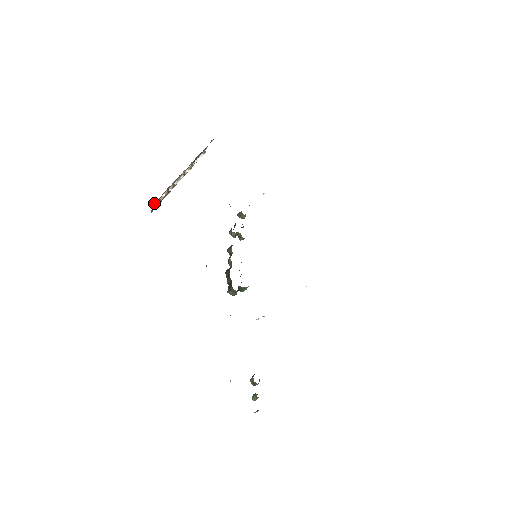
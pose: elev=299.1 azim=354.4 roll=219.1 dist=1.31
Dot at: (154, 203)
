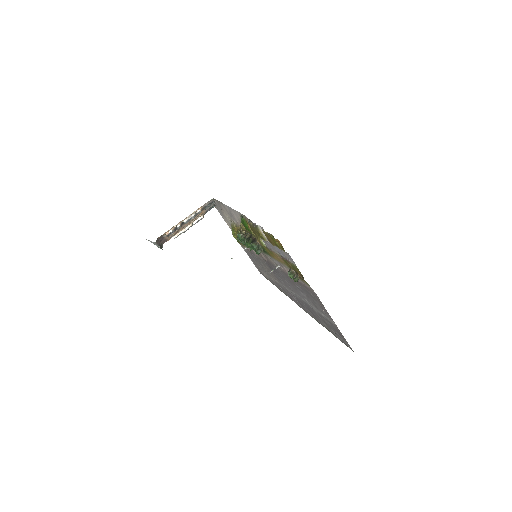
Dot at: (159, 237)
